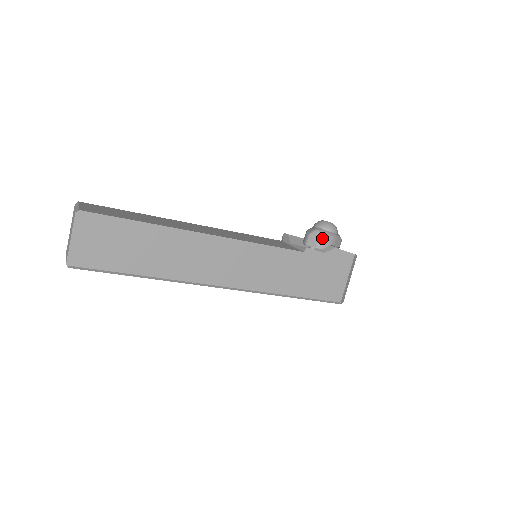
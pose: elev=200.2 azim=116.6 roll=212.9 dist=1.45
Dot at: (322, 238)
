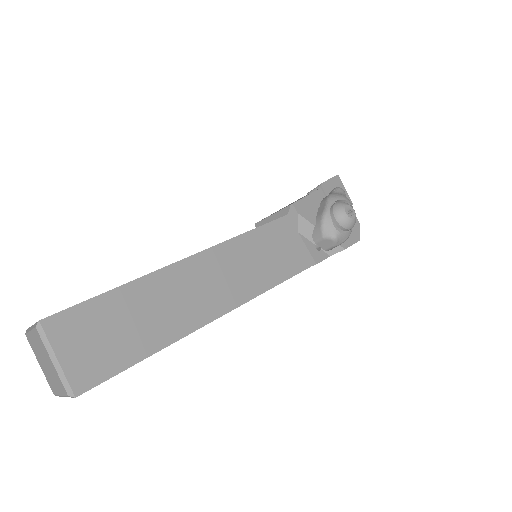
Dot at: (336, 246)
